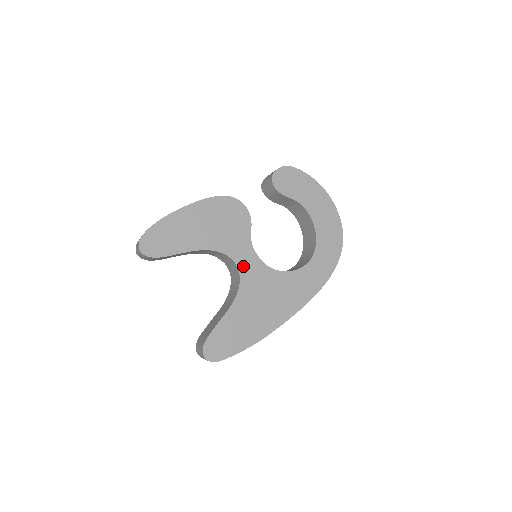
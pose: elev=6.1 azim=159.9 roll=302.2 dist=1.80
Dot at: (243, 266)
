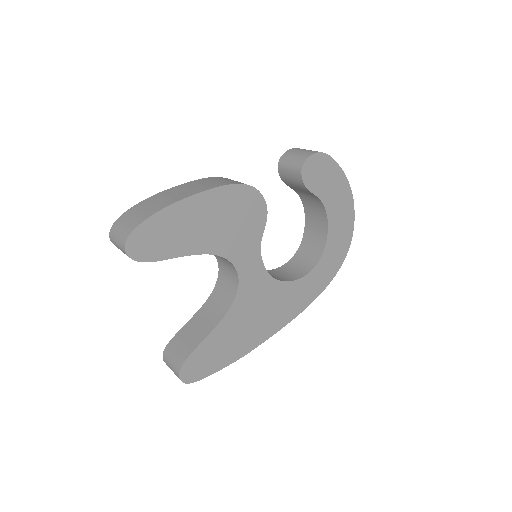
Dot at: (245, 275)
